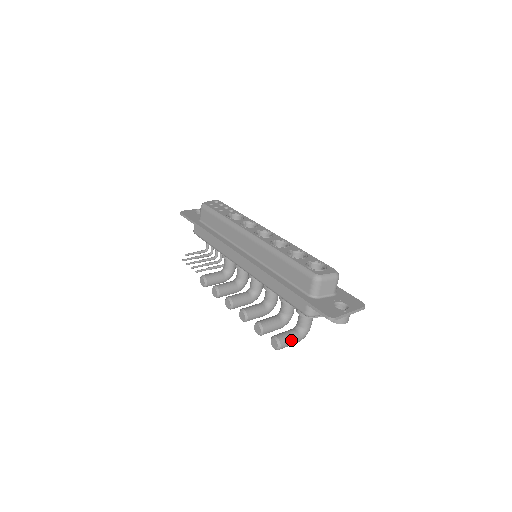
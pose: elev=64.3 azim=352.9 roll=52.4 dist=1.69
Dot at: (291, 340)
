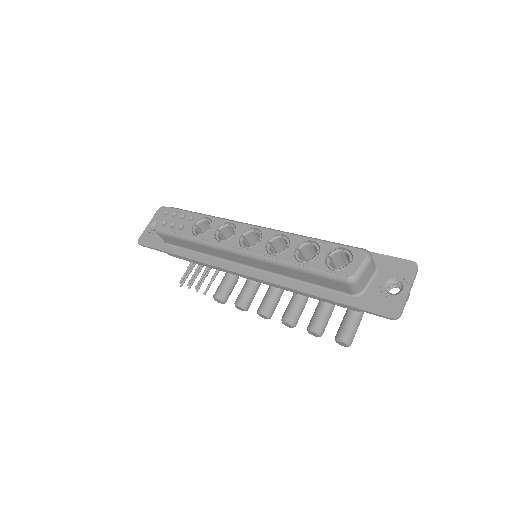
Dot at: (355, 328)
